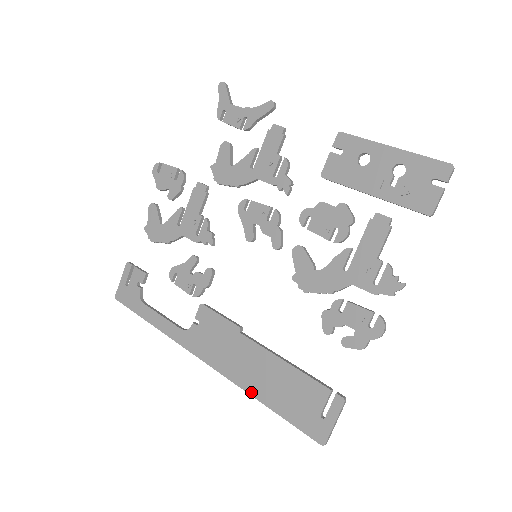
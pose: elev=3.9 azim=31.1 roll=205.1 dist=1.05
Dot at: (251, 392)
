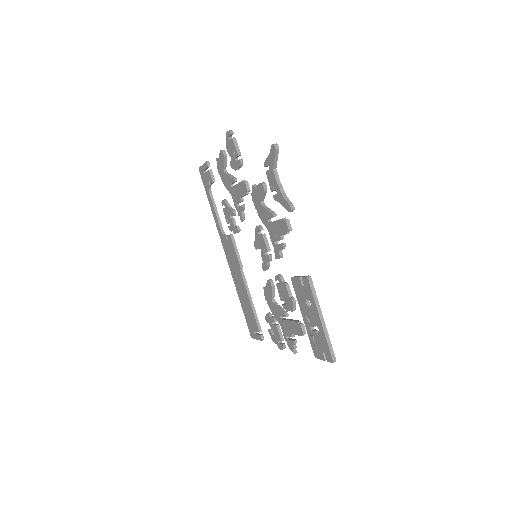
Dot at: (237, 291)
